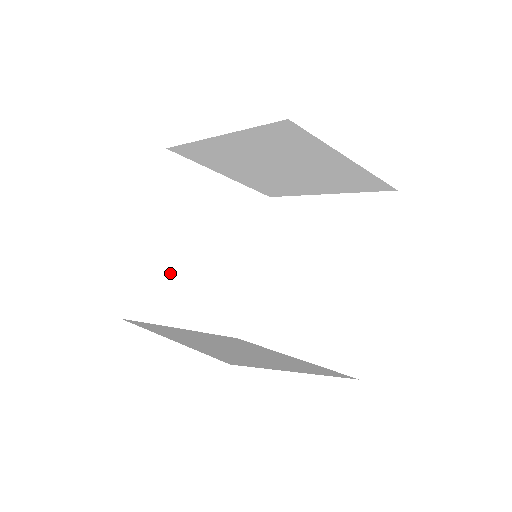
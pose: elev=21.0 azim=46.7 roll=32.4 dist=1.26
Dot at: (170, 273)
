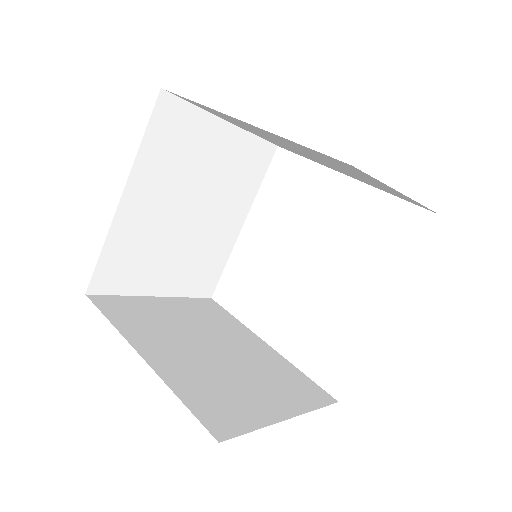
Dot at: (148, 241)
